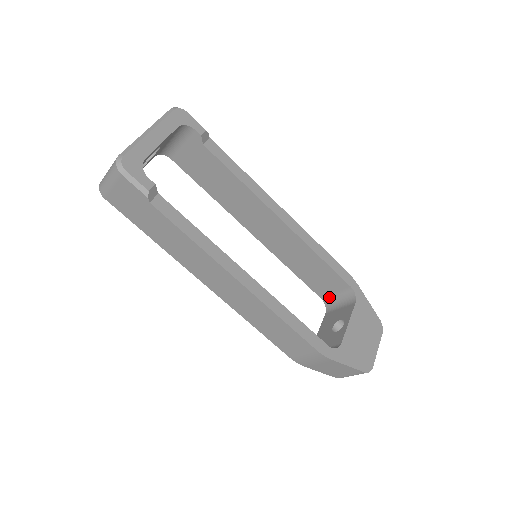
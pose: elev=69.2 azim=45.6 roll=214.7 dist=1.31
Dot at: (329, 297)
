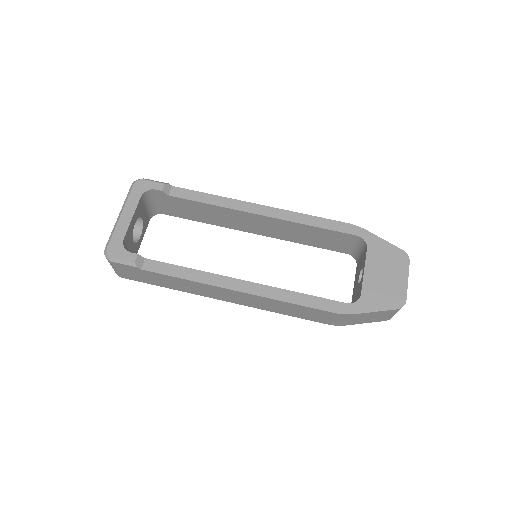
Dot at: (351, 250)
